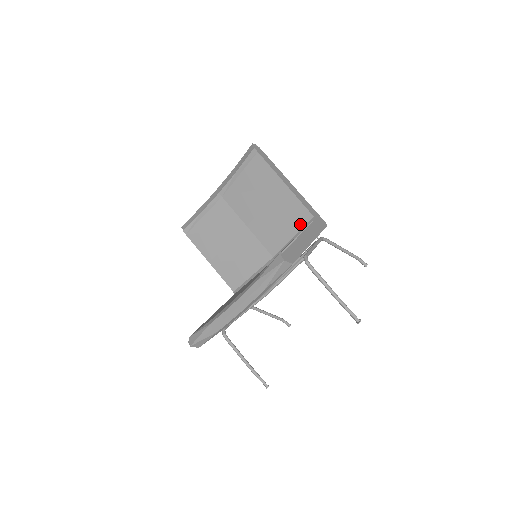
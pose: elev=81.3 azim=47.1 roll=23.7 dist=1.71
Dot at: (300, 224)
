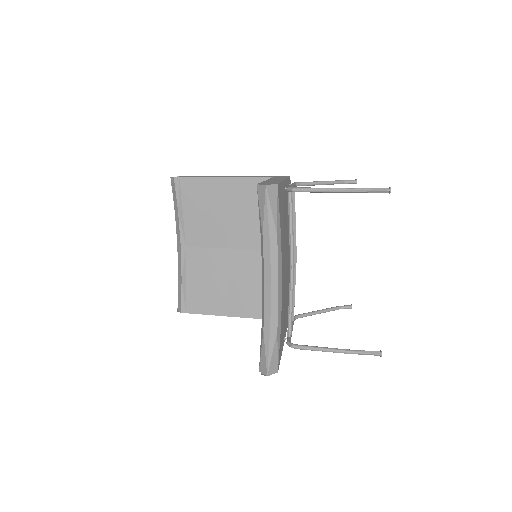
Dot at: occluded
